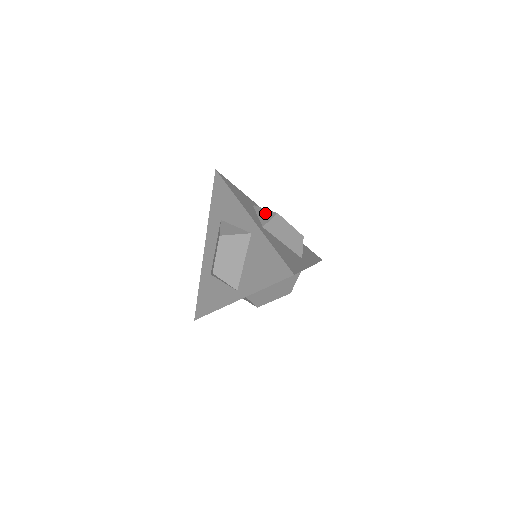
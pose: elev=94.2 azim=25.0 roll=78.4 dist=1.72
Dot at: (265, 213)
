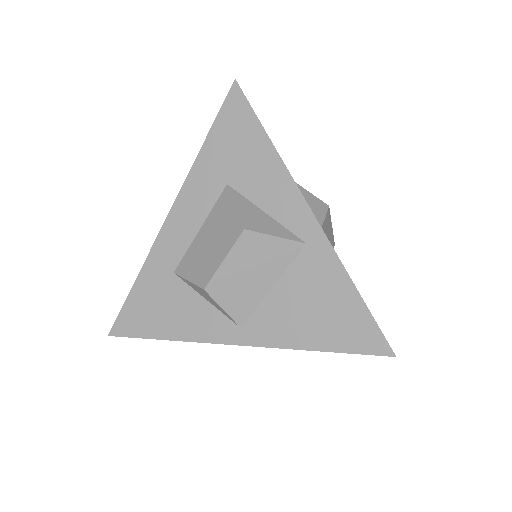
Dot at: (308, 198)
